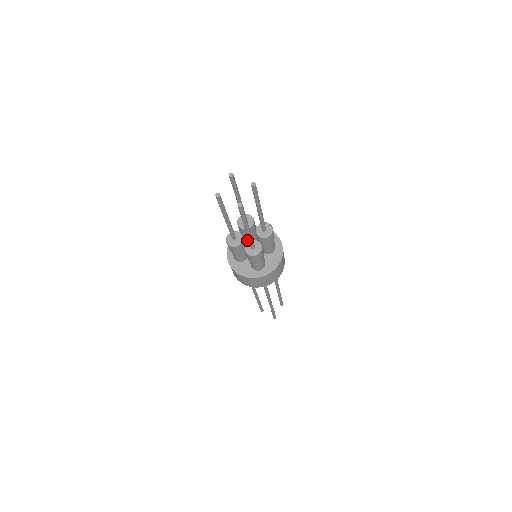
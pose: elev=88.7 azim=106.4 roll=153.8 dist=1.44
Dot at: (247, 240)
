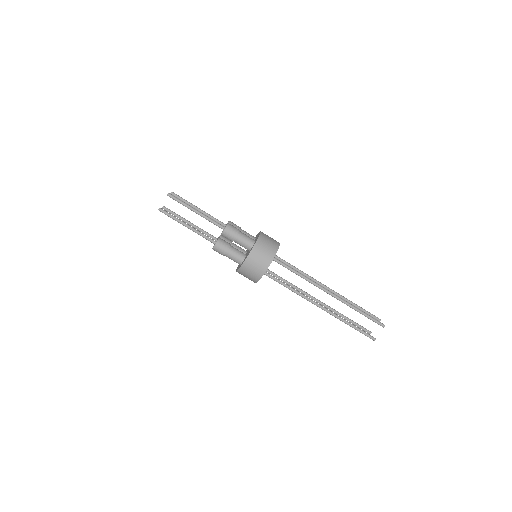
Dot at: occluded
